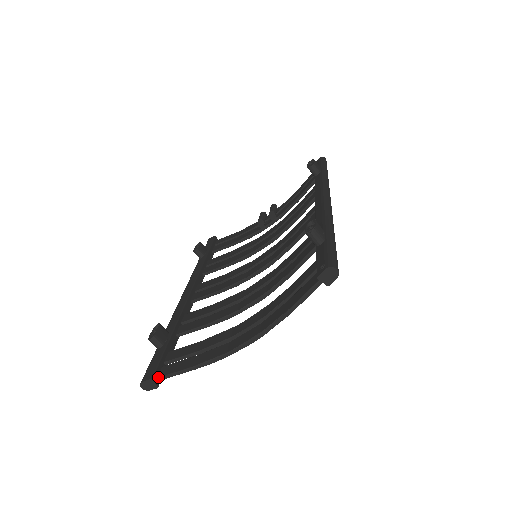
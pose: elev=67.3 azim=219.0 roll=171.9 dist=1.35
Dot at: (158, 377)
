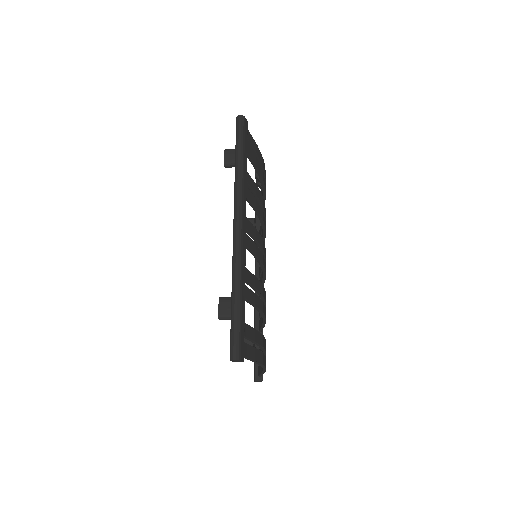
Dot at: (258, 376)
